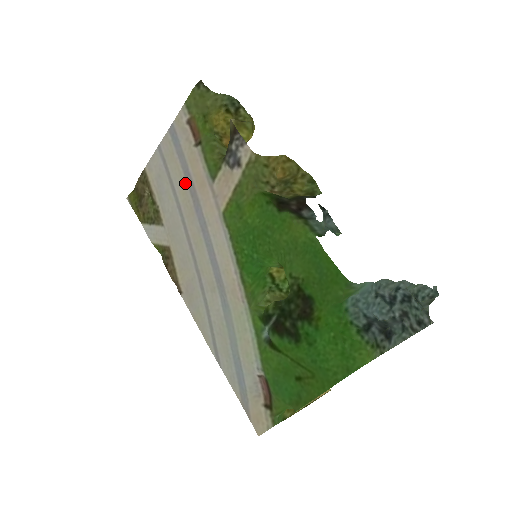
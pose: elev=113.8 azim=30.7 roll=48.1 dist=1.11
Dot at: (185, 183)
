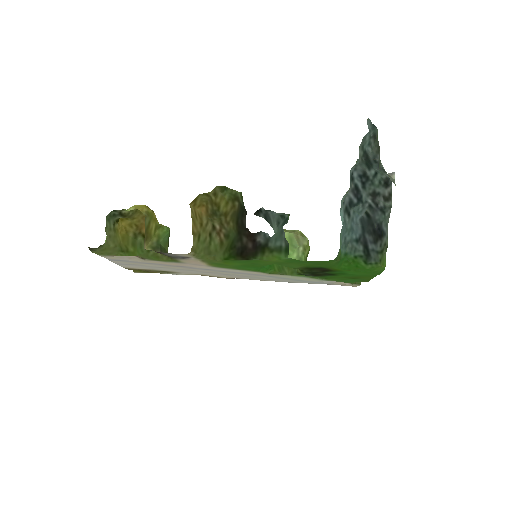
Dot at: (164, 266)
